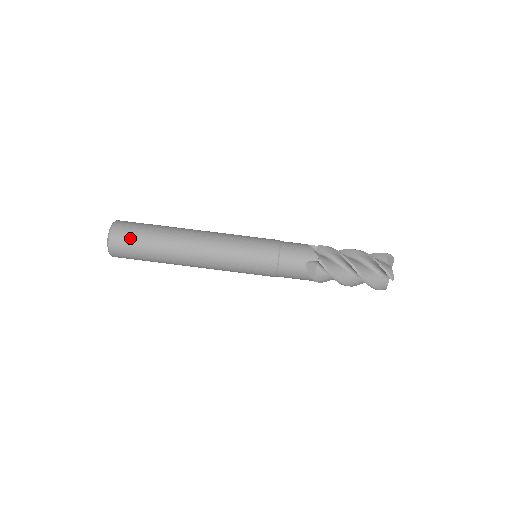
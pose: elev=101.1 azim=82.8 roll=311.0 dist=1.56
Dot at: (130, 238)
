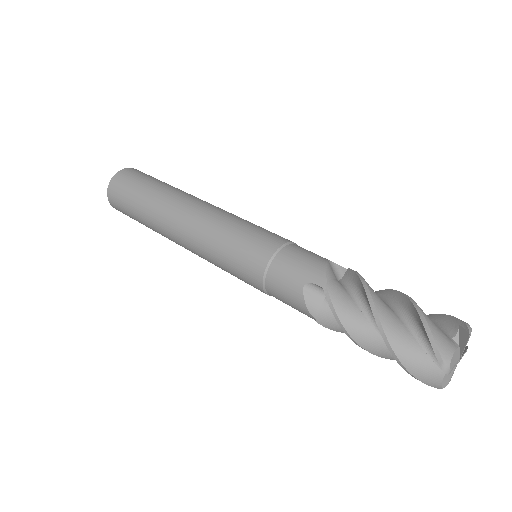
Dot at: (126, 188)
